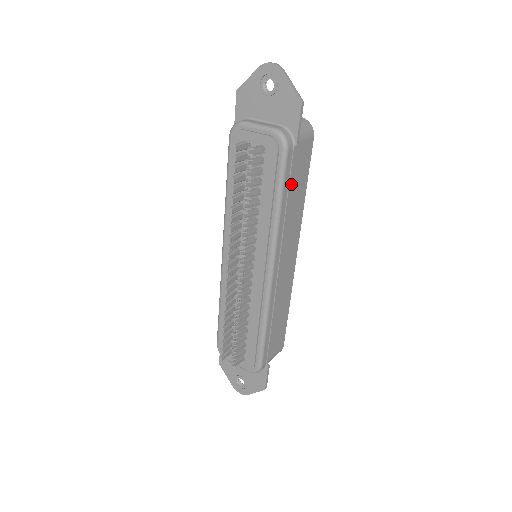
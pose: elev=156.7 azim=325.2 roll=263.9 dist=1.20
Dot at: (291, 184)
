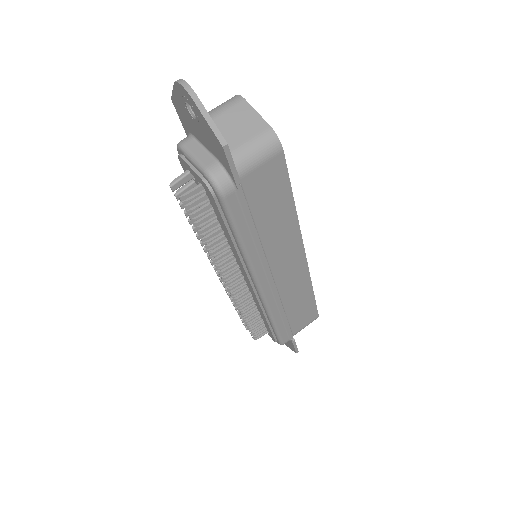
Dot at: (252, 219)
